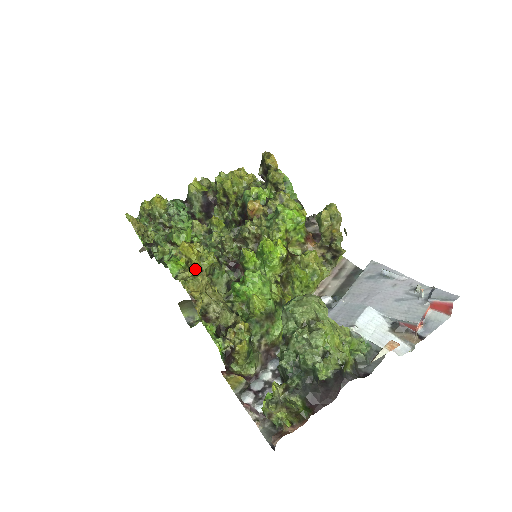
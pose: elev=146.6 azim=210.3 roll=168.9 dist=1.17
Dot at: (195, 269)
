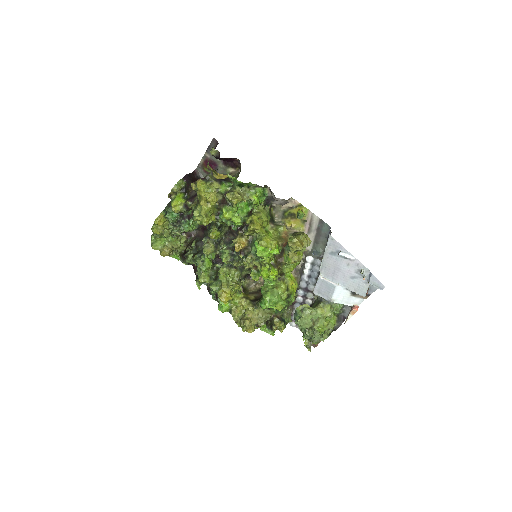
Dot at: (233, 295)
